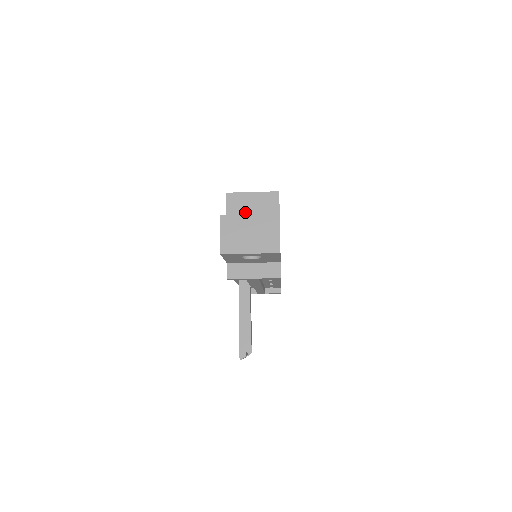
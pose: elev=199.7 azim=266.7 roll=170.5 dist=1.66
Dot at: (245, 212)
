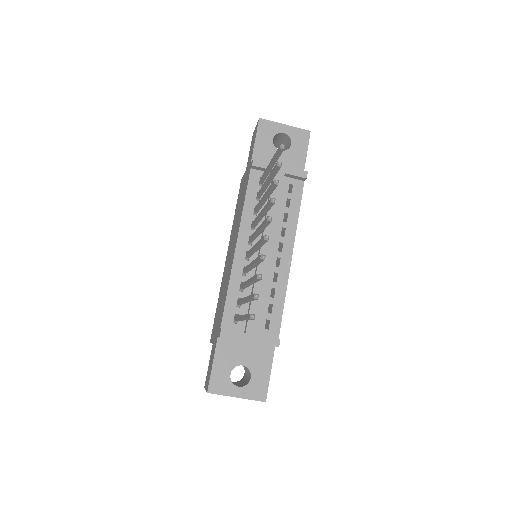
Dot at: occluded
